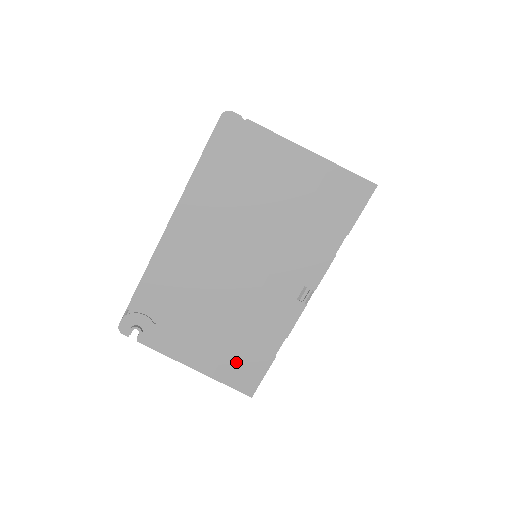
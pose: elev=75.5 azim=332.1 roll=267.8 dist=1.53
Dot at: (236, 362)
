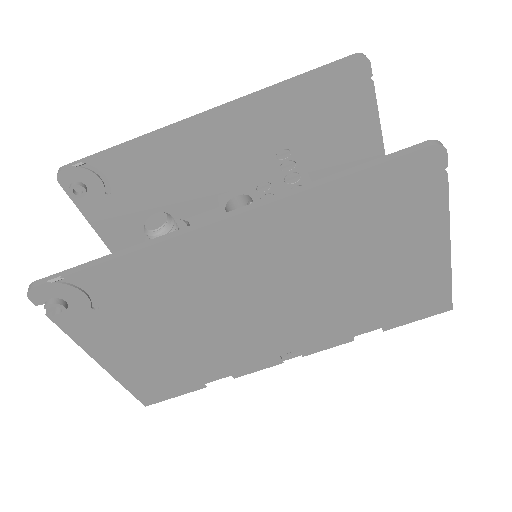
Dot at: (160, 377)
